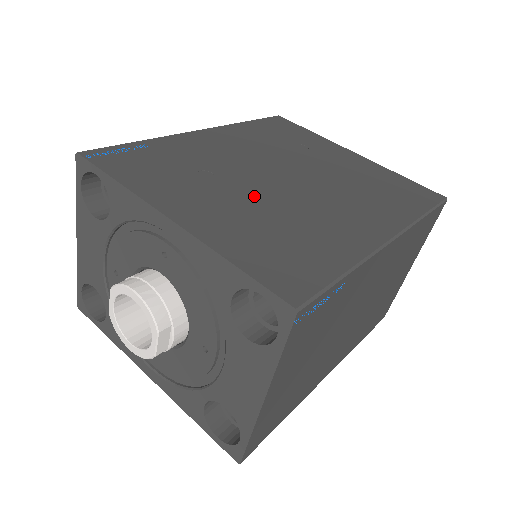
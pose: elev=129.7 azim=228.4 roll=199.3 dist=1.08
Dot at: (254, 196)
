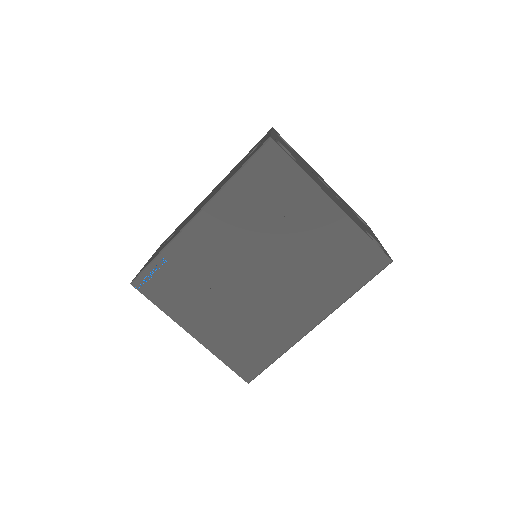
Dot at: (235, 303)
